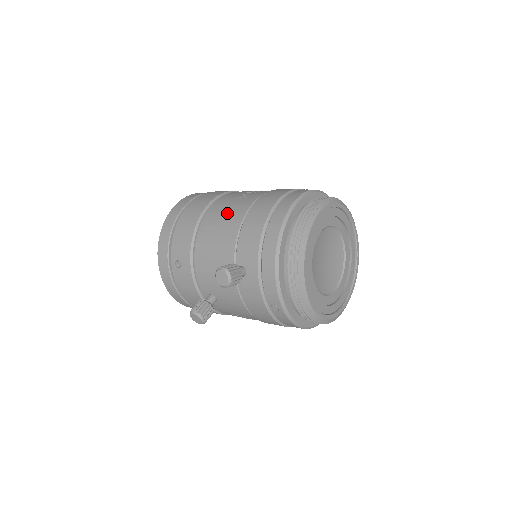
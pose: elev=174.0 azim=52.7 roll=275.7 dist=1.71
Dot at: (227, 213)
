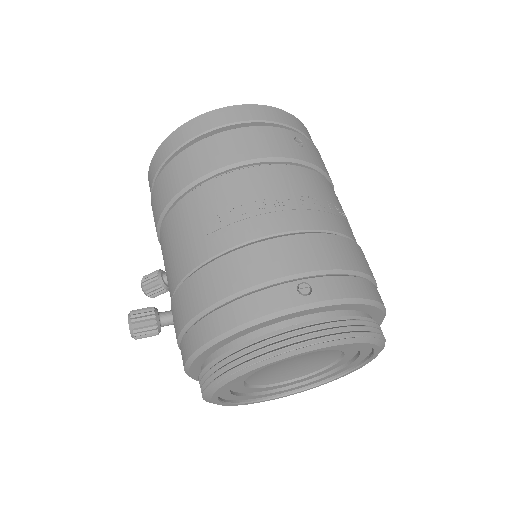
Dot at: (197, 229)
